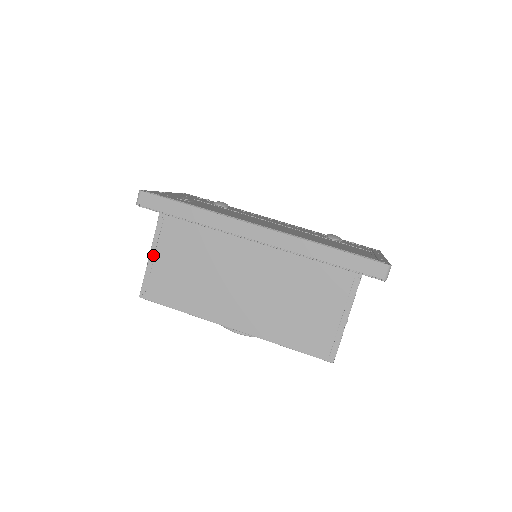
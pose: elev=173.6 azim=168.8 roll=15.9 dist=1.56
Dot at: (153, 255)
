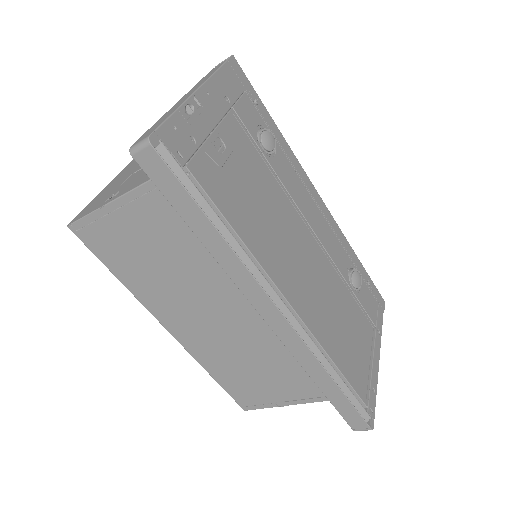
Dot at: (117, 206)
